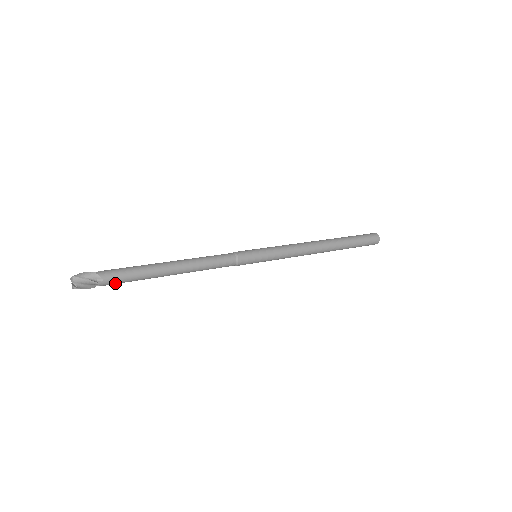
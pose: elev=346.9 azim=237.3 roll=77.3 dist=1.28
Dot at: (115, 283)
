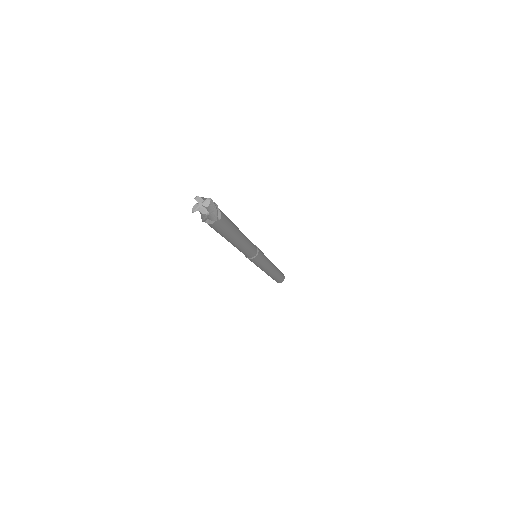
Dot at: (217, 228)
